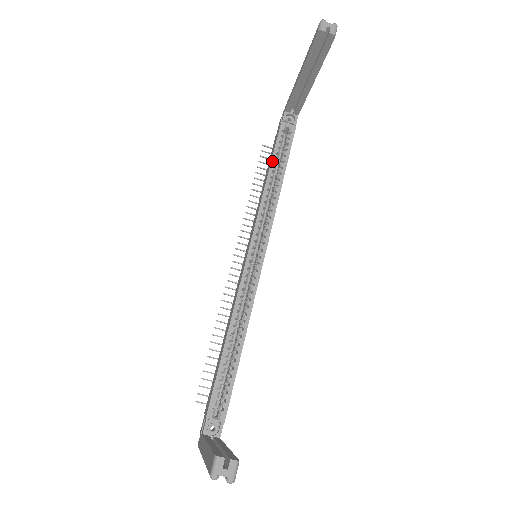
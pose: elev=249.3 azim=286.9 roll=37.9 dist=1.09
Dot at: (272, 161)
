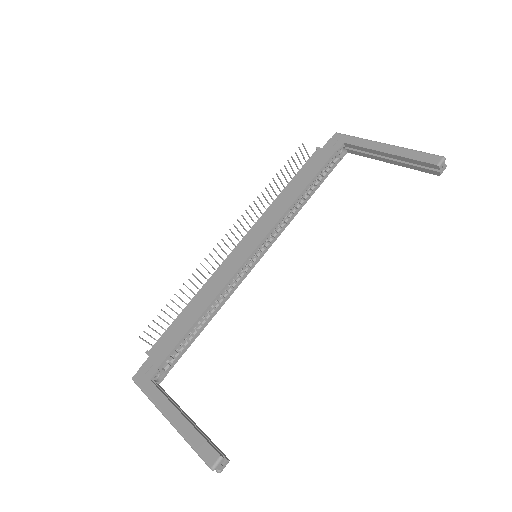
Dot at: (311, 182)
